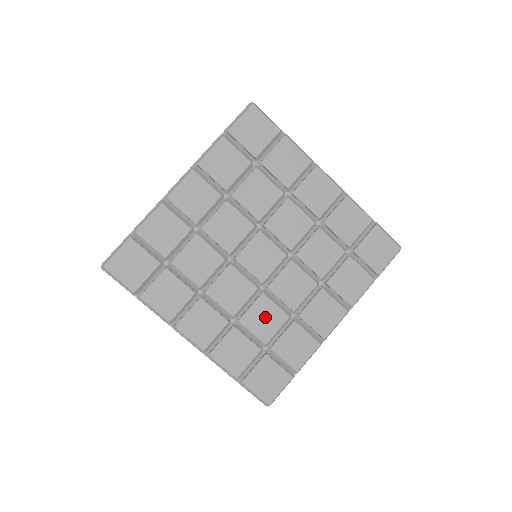
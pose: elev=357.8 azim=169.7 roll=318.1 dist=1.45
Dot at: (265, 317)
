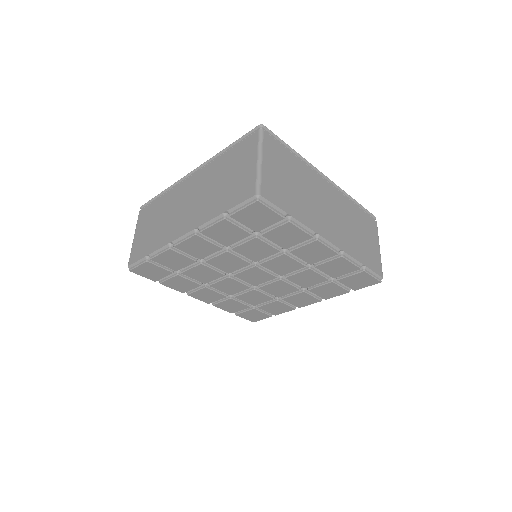
Dot at: (255, 297)
